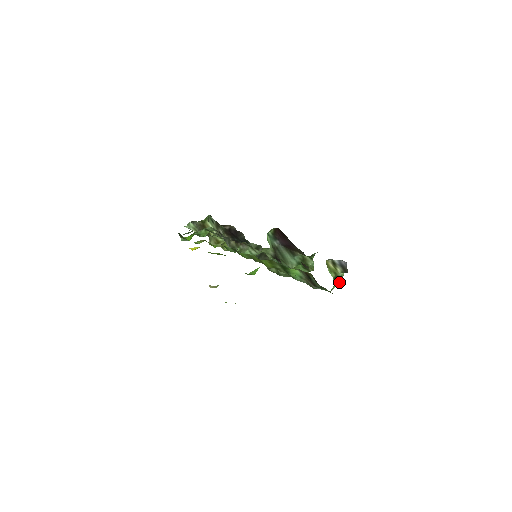
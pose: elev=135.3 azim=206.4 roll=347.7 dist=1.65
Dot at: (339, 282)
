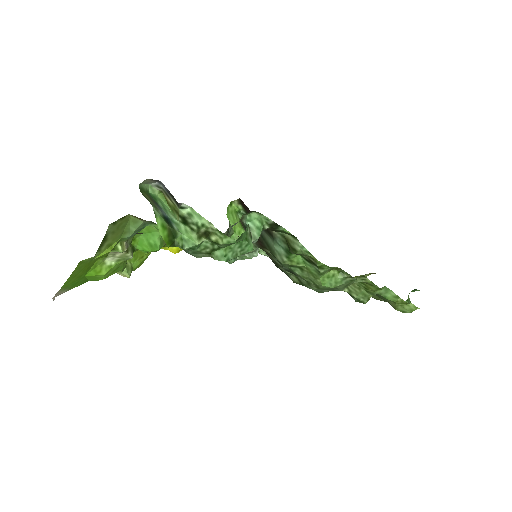
Dot at: (221, 237)
